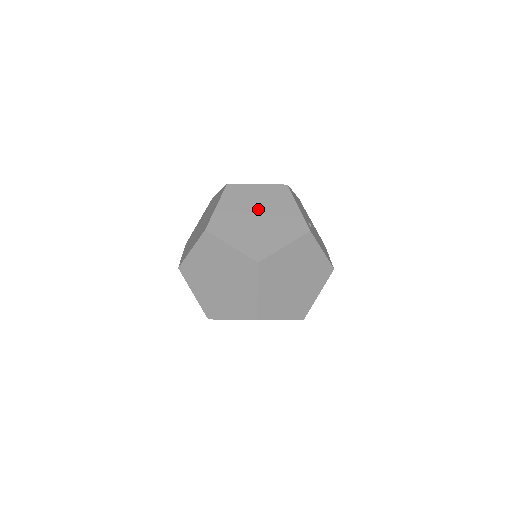
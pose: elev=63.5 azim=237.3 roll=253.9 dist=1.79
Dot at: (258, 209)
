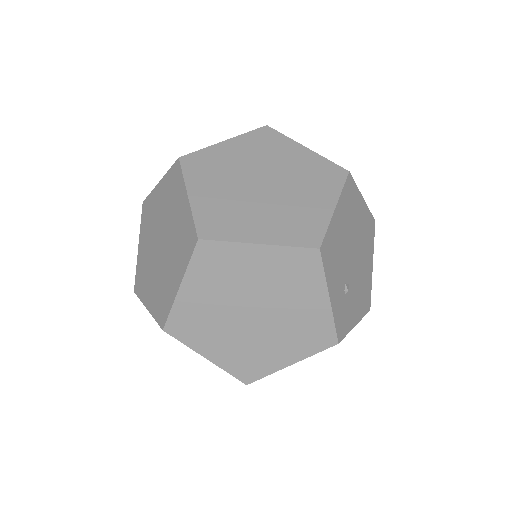
Dot at: (255, 299)
